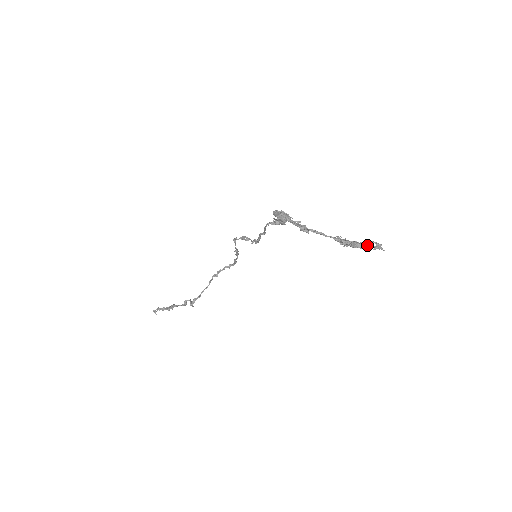
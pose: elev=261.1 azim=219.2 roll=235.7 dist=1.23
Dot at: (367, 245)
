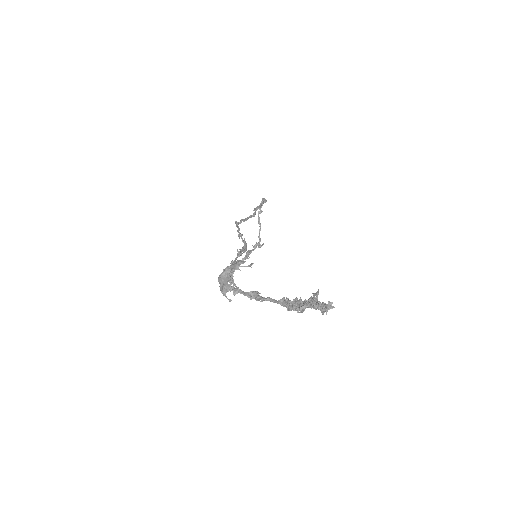
Dot at: (313, 308)
